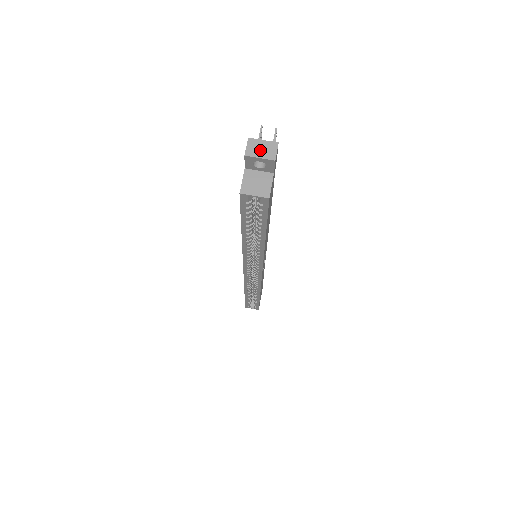
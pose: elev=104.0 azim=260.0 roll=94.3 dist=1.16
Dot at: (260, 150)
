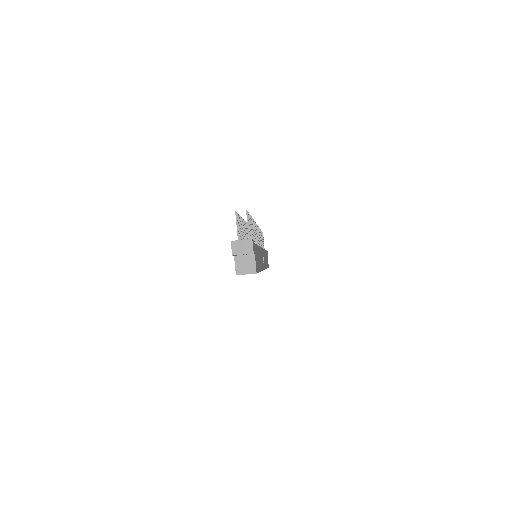
Dot at: (241, 248)
